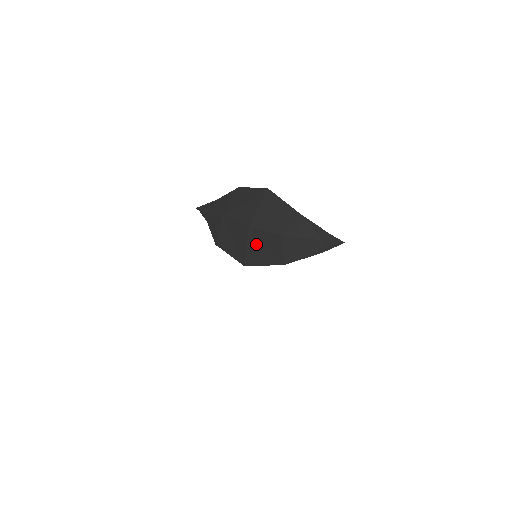
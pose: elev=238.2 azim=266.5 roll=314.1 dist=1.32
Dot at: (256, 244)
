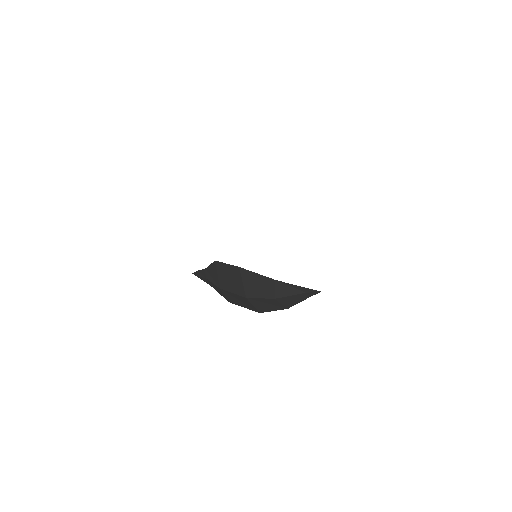
Dot at: (259, 304)
